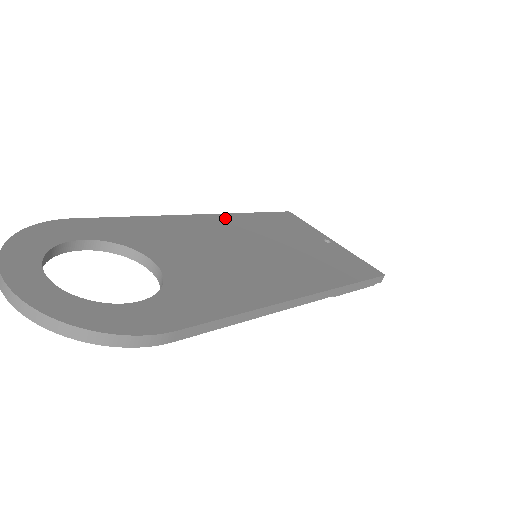
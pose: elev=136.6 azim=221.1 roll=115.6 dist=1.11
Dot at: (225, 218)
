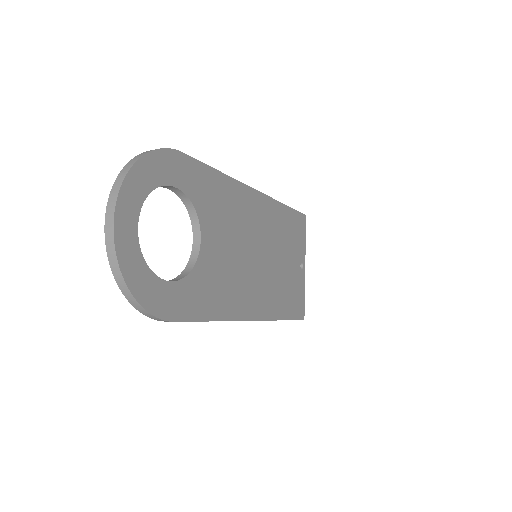
Dot at: (267, 204)
